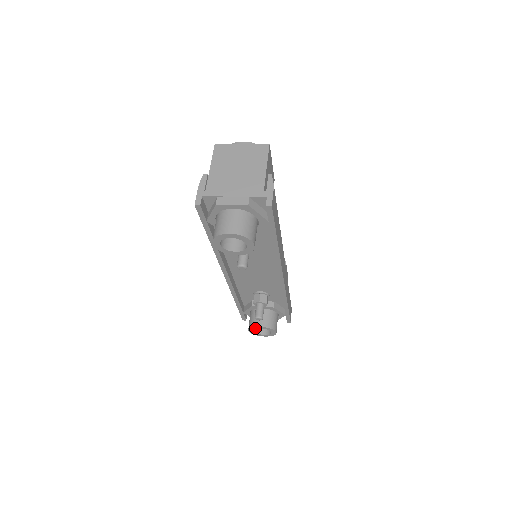
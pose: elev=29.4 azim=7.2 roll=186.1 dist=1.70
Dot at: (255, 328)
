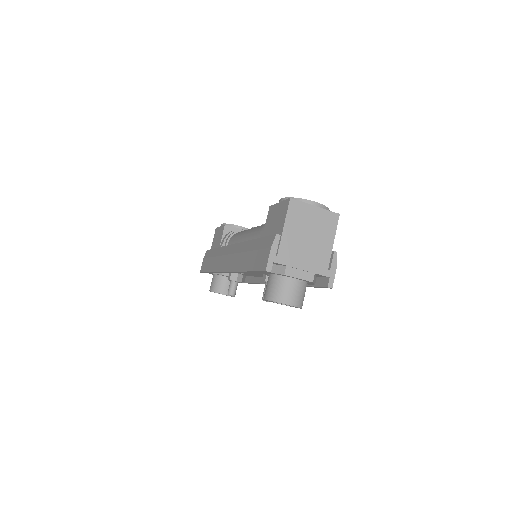
Dot at: (219, 293)
